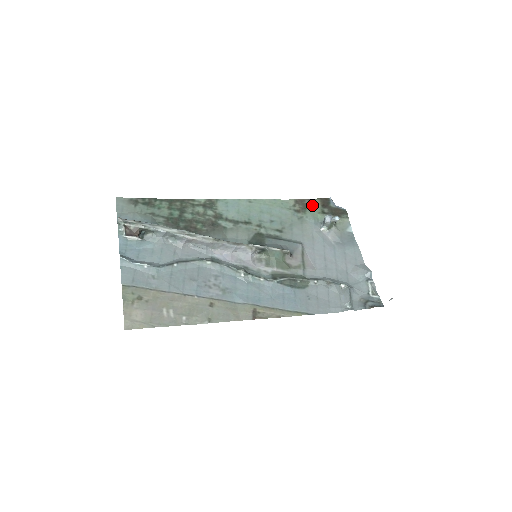
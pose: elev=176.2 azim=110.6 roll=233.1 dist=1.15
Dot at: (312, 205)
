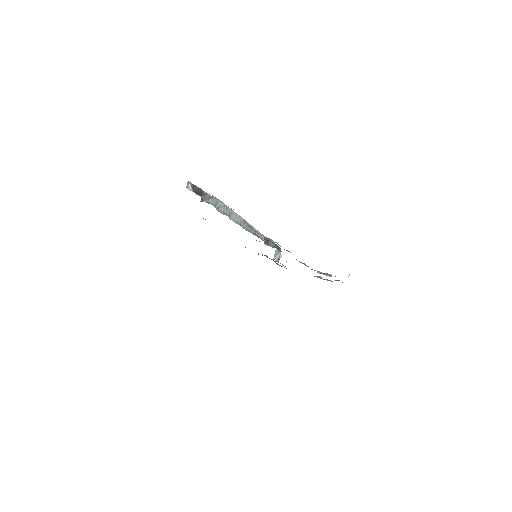
Dot at: occluded
